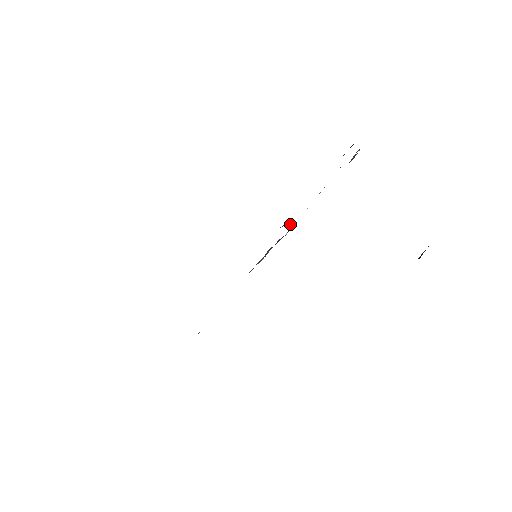
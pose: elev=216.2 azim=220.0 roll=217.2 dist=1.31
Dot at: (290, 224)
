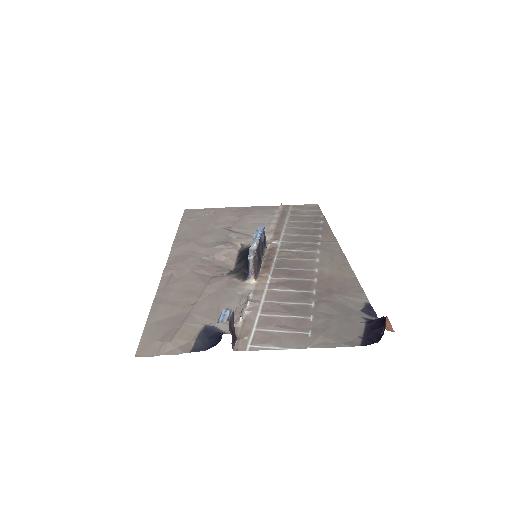
Dot at: (251, 267)
